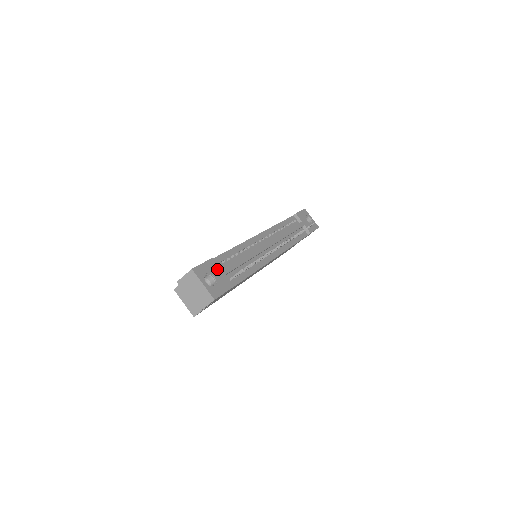
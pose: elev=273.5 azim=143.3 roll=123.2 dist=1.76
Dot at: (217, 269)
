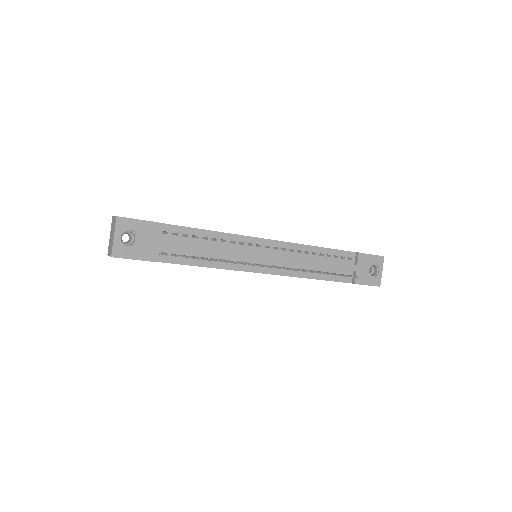
Dot at: (151, 235)
